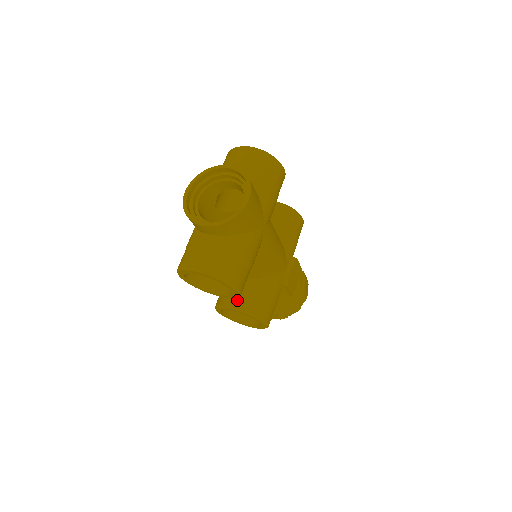
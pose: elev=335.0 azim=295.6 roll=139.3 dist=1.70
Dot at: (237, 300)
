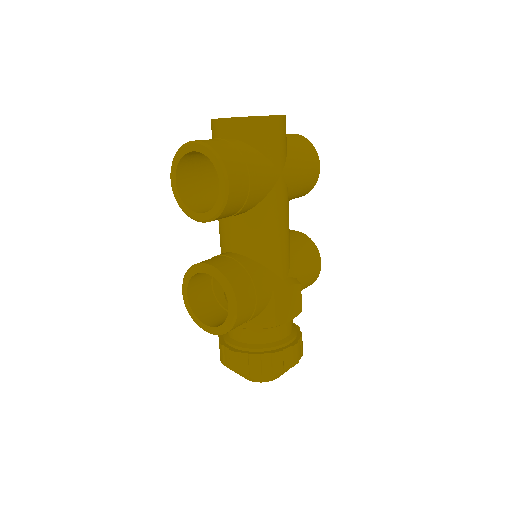
Dot at: (215, 261)
